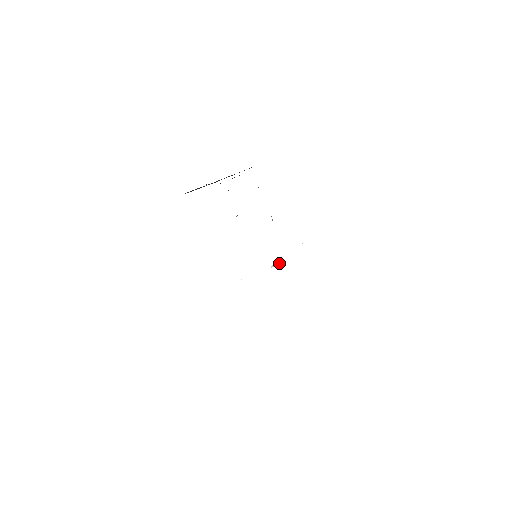
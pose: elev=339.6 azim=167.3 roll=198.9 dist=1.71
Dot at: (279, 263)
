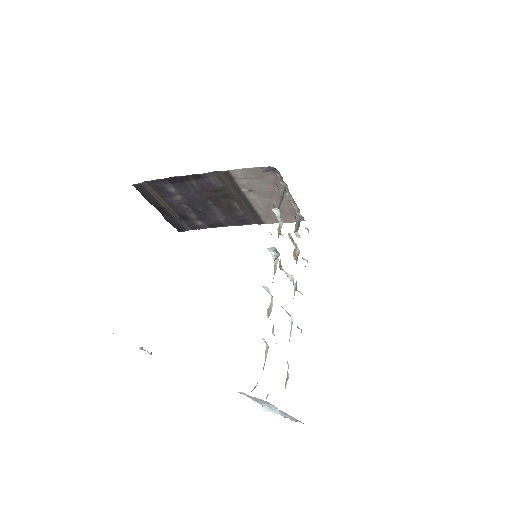
Dot at: occluded
